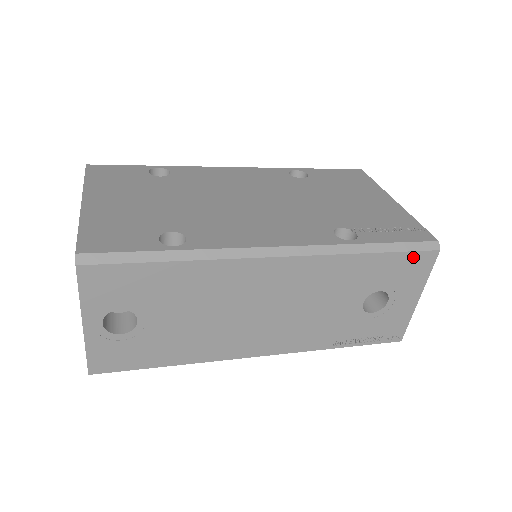
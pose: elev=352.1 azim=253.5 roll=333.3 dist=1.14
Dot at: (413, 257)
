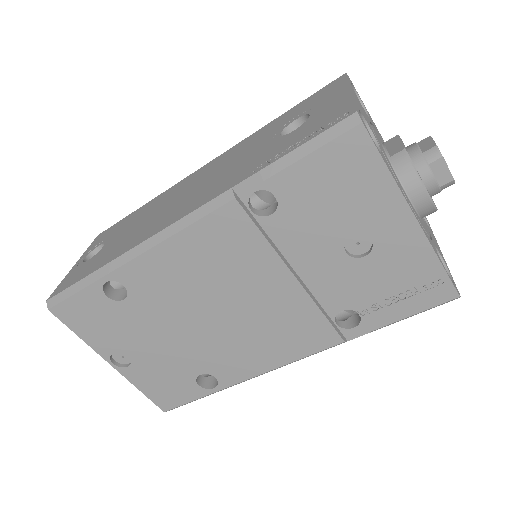
Dot at: (319, 93)
